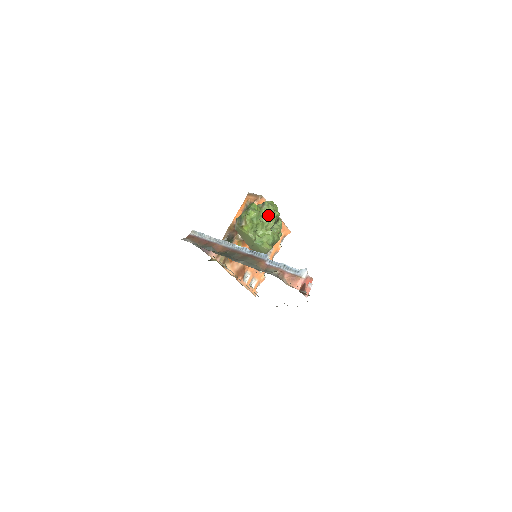
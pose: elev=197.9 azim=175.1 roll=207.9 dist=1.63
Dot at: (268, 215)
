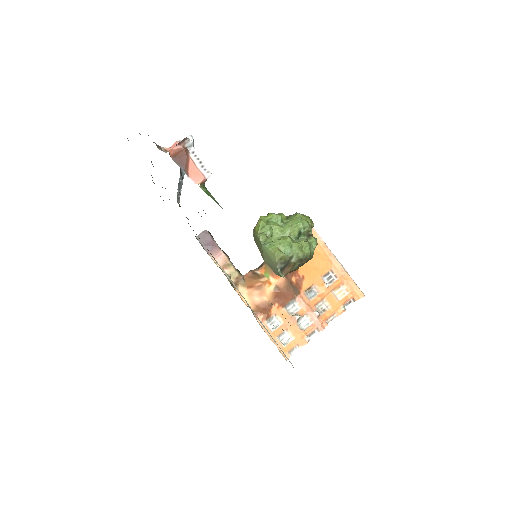
Dot at: (291, 222)
